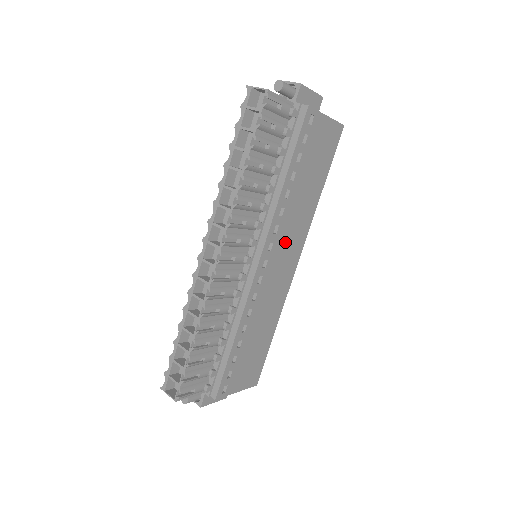
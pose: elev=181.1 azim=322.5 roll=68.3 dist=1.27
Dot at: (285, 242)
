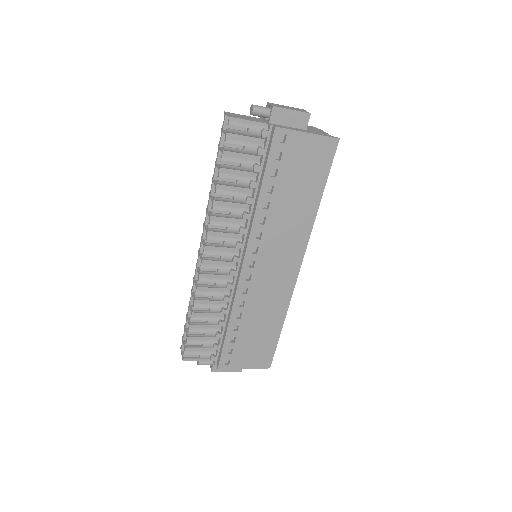
Dot at: (276, 247)
